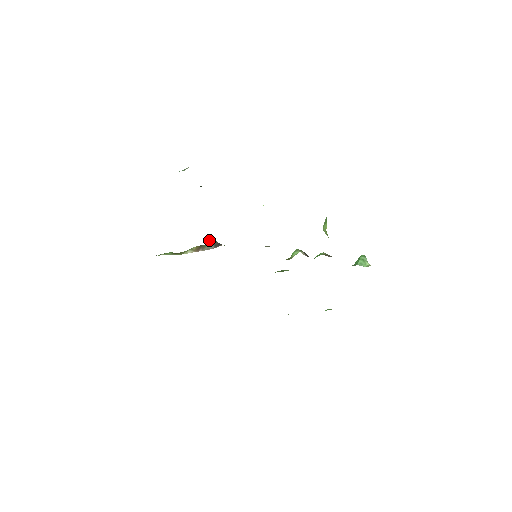
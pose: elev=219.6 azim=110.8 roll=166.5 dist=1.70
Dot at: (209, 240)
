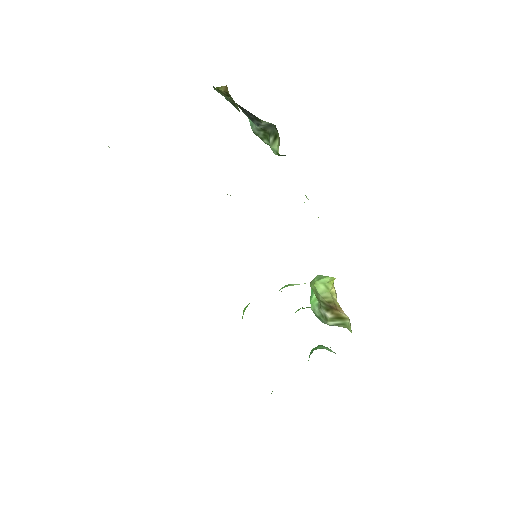
Dot at: occluded
